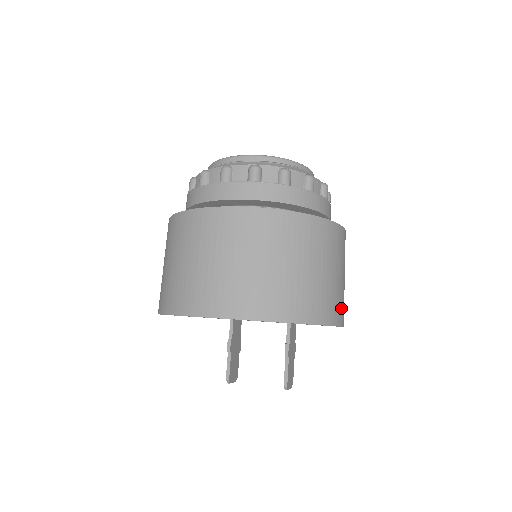
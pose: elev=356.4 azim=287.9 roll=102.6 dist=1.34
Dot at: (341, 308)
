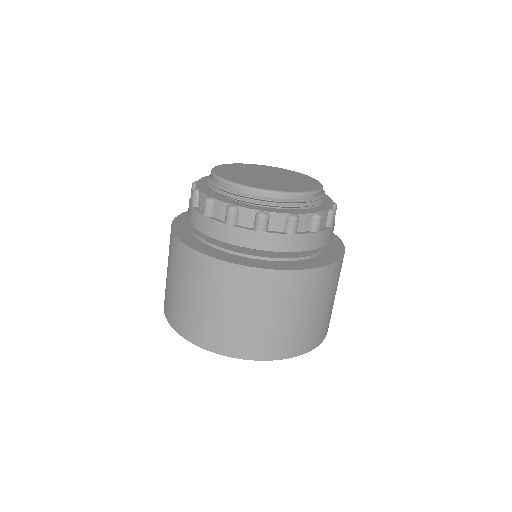
Dot at: (328, 323)
